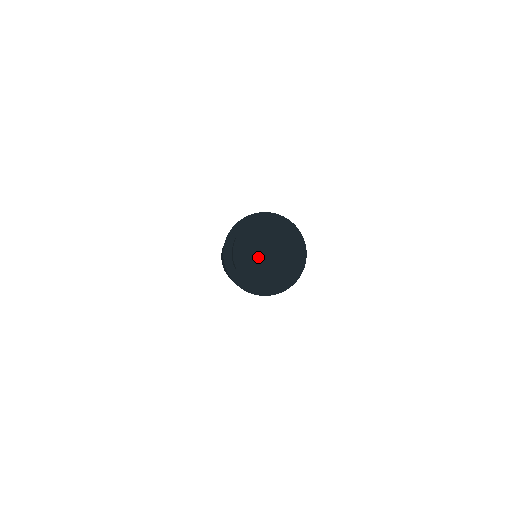
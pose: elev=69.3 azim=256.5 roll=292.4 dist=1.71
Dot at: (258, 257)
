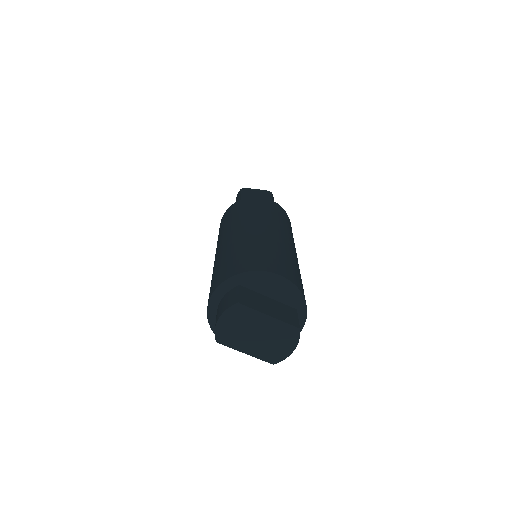
Dot at: (244, 336)
